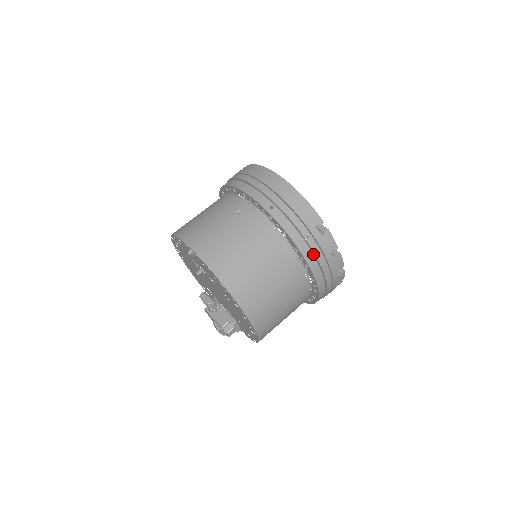
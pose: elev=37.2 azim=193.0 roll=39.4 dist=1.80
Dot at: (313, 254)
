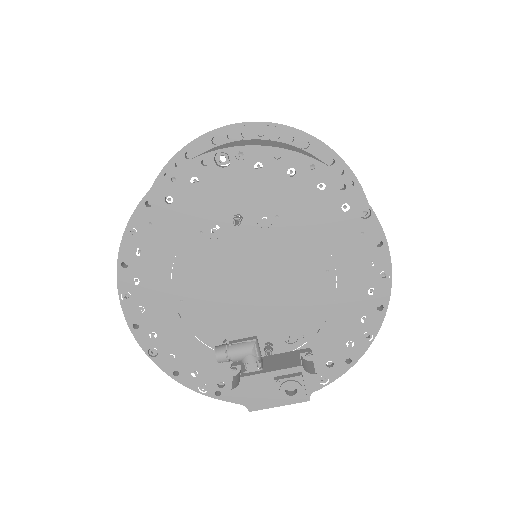
Dot at: occluded
